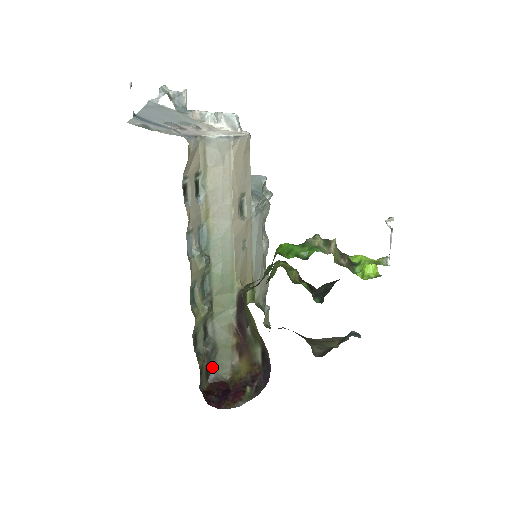
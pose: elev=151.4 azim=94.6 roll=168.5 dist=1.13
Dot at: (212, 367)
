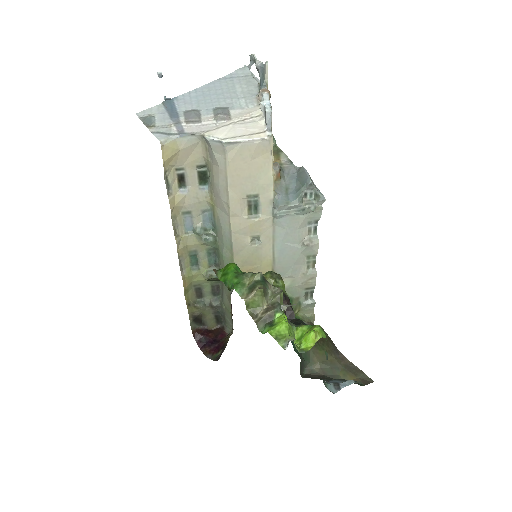
Dot at: (223, 318)
